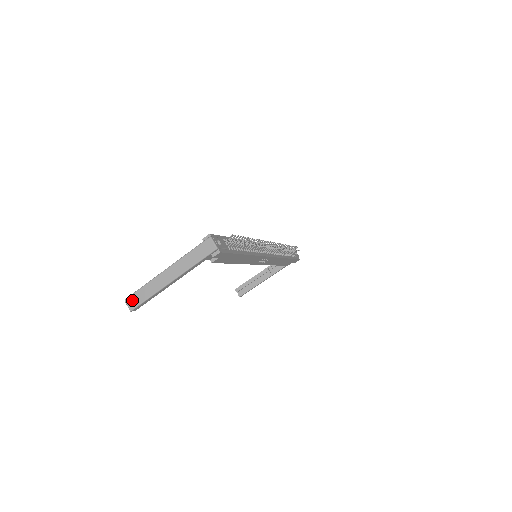
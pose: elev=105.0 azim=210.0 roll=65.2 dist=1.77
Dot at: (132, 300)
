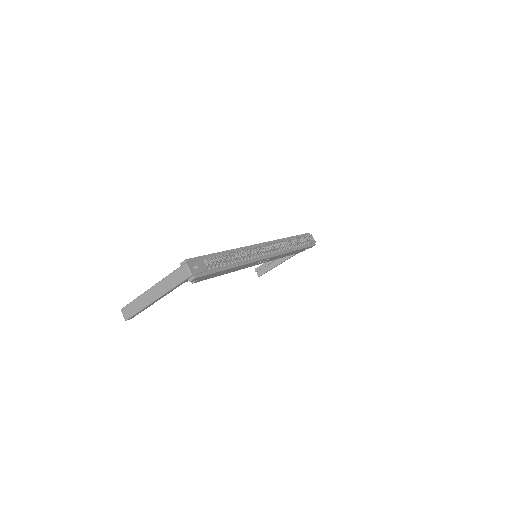
Dot at: (126, 311)
